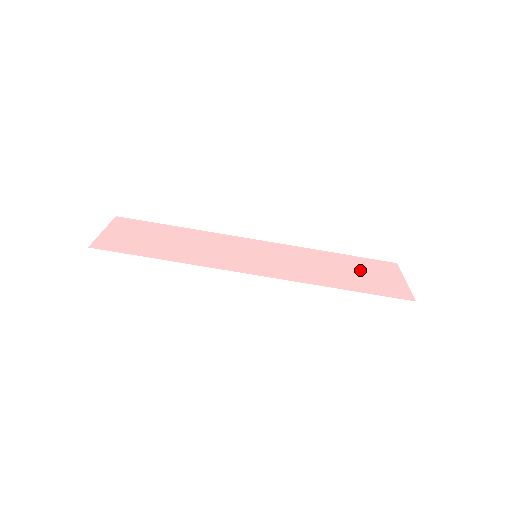
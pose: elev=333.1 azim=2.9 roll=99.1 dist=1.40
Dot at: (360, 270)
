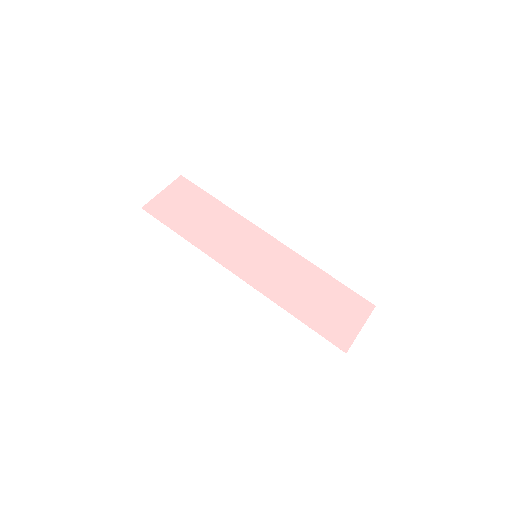
Dot at: (331, 302)
